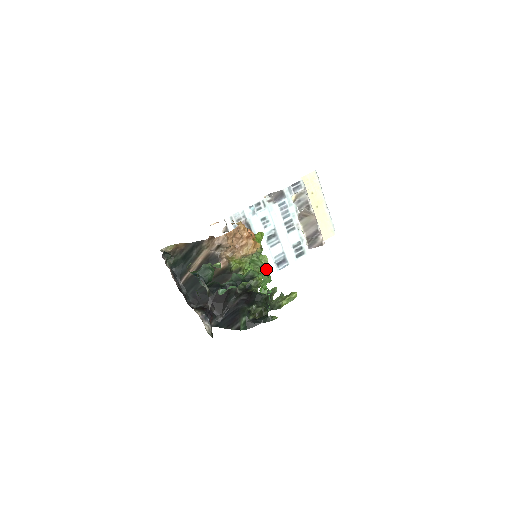
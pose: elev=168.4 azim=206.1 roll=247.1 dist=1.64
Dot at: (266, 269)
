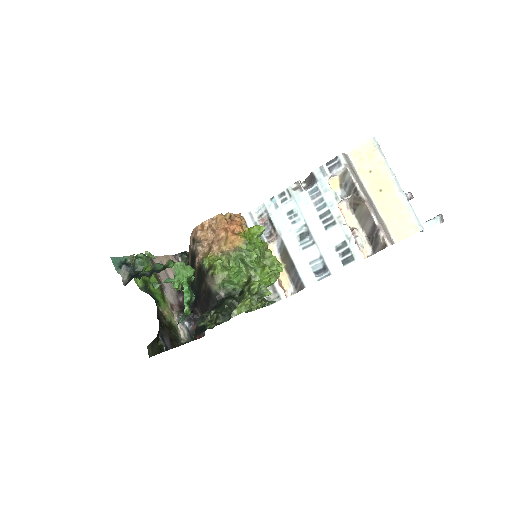
Dot at: (266, 273)
